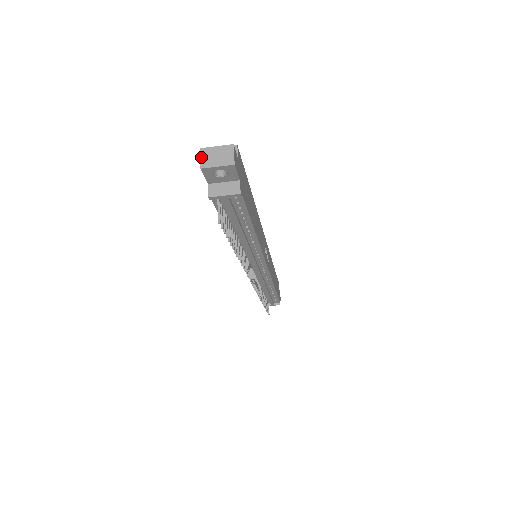
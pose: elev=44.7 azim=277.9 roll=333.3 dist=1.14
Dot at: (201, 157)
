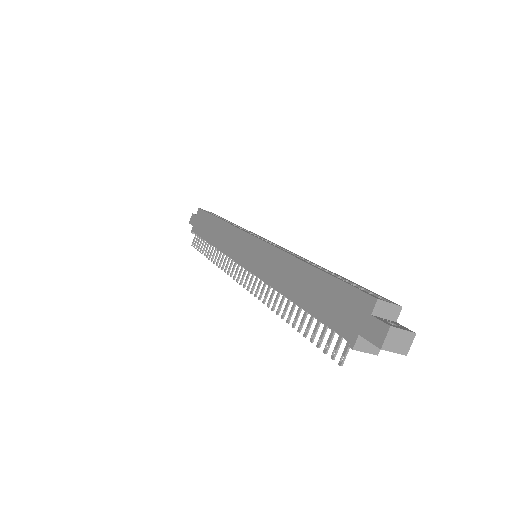
Dot at: (387, 337)
